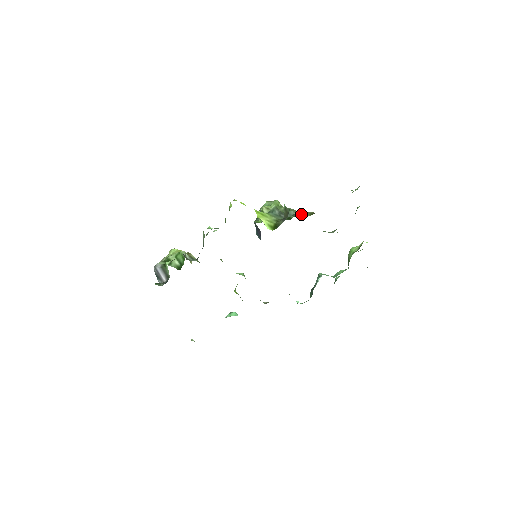
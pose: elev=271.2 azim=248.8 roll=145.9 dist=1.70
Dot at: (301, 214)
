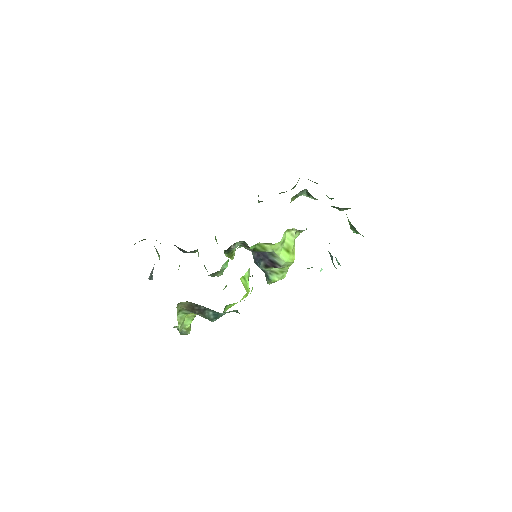
Dot at: occluded
